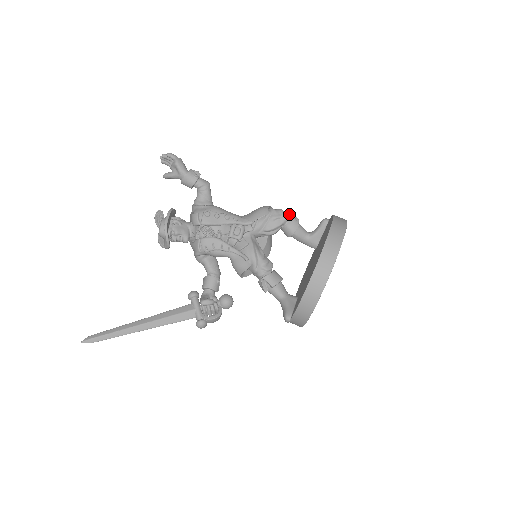
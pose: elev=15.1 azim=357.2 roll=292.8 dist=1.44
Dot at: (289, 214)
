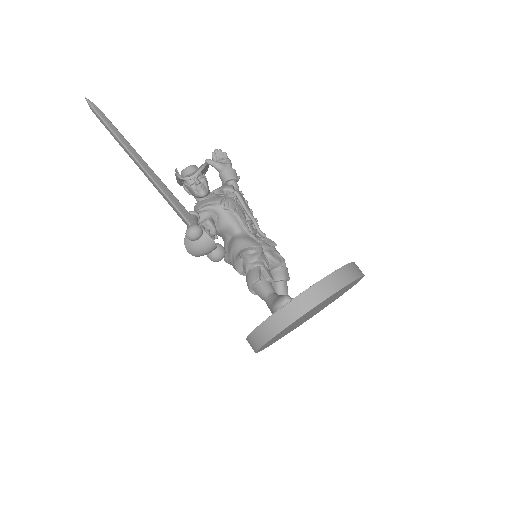
Dot at: occluded
